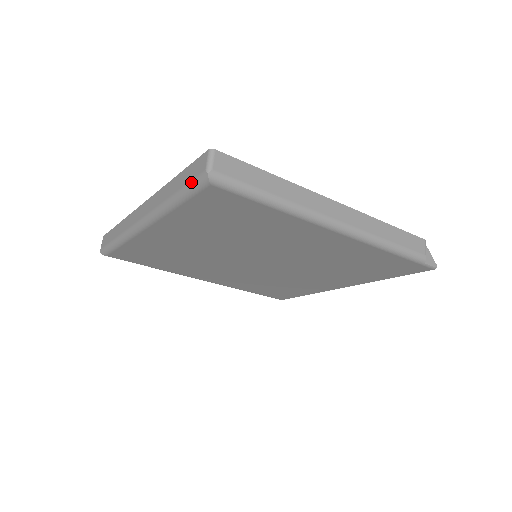
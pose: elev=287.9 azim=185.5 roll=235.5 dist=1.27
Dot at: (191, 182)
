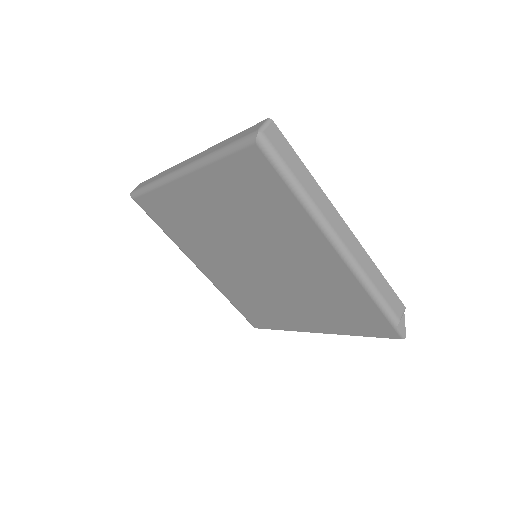
Dot at: (241, 138)
